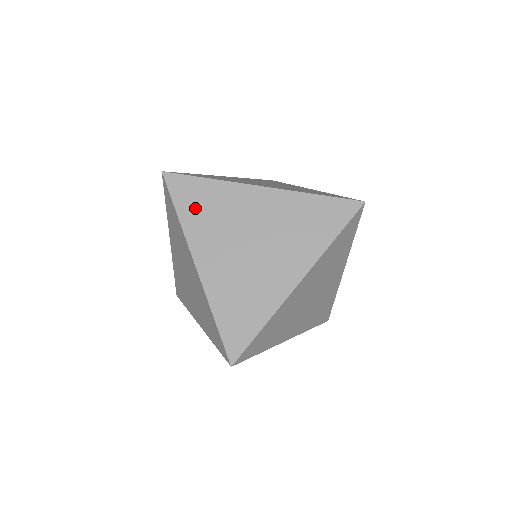
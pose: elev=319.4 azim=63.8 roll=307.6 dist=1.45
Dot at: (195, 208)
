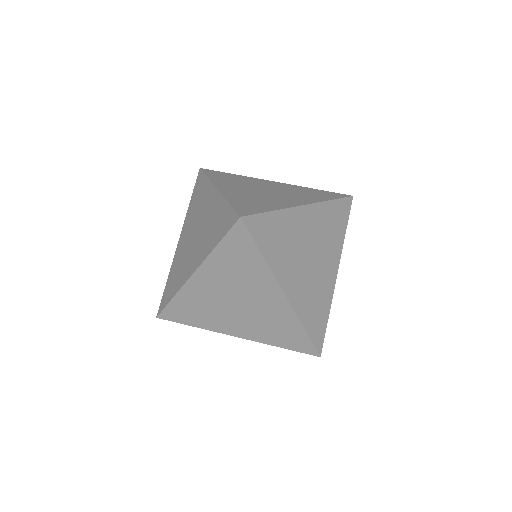
Dot at: (272, 243)
